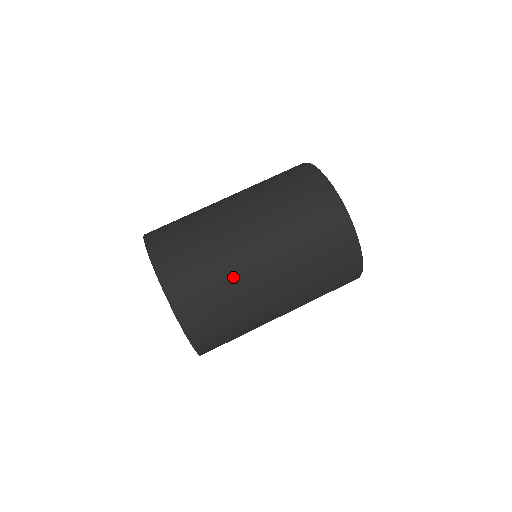
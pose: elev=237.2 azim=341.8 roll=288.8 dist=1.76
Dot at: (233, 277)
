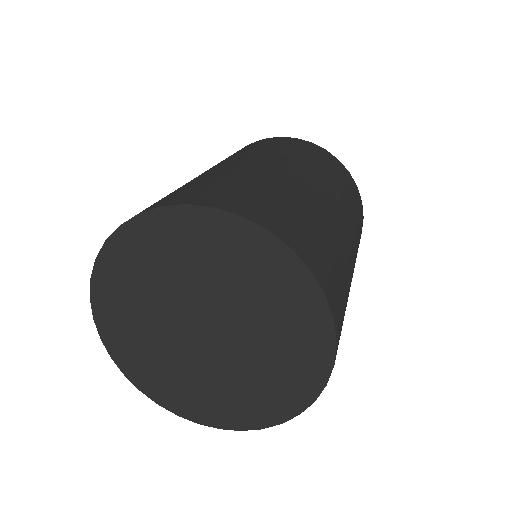
Dot at: occluded
